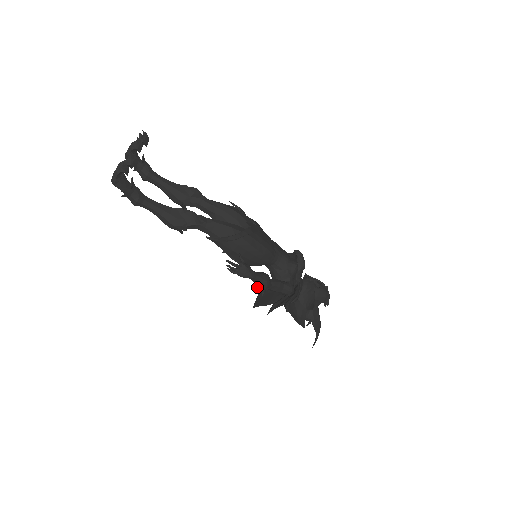
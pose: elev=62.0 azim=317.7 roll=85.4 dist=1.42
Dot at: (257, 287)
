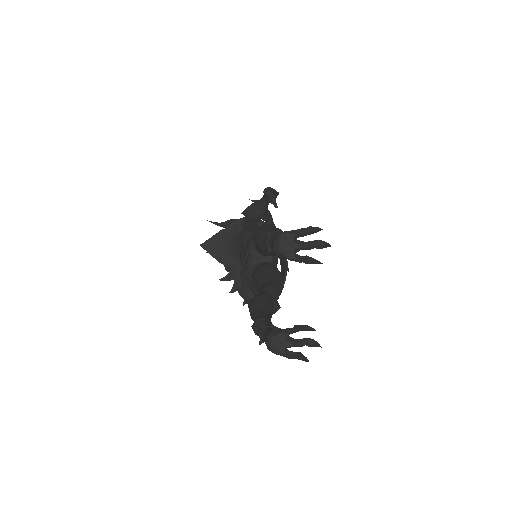
Dot at: (245, 300)
